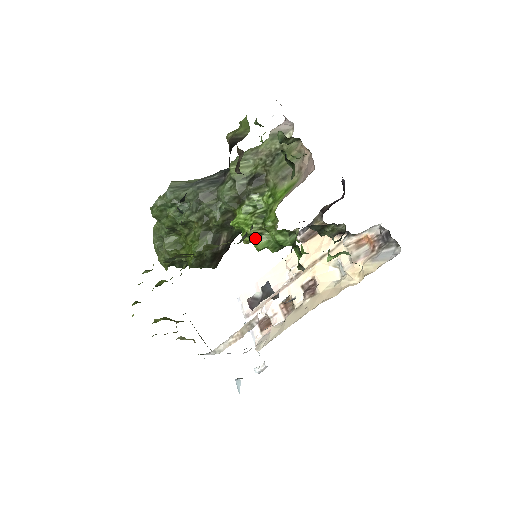
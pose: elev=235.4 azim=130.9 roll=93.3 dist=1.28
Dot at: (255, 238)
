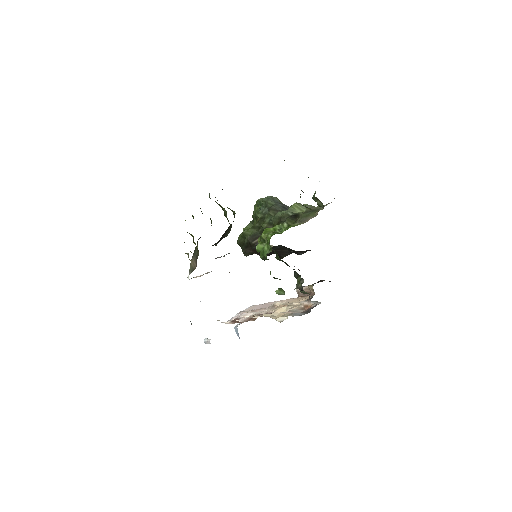
Dot at: (261, 241)
